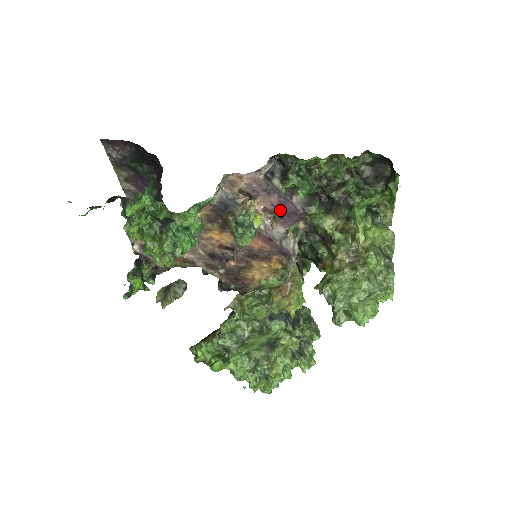
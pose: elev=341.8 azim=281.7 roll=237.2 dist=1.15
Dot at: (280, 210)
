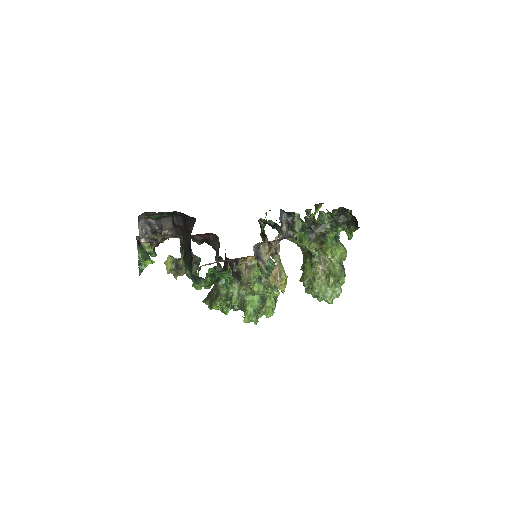
Dot at: (281, 239)
